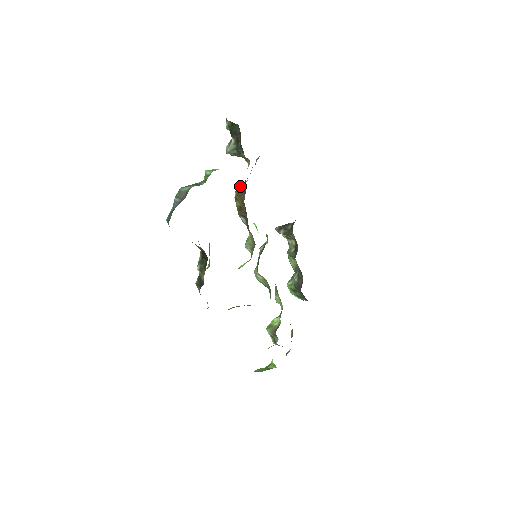
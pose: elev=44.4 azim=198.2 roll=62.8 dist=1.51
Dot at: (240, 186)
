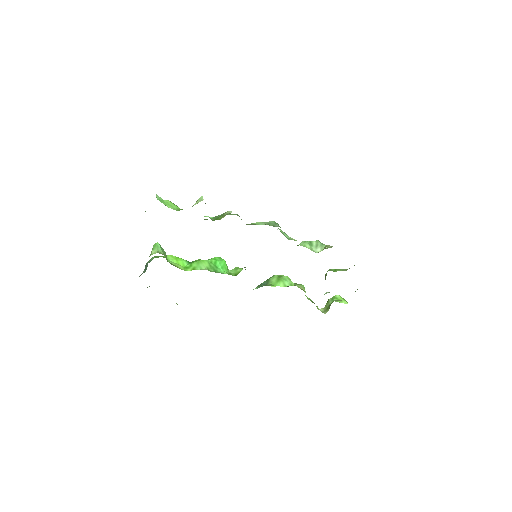
Dot at: occluded
